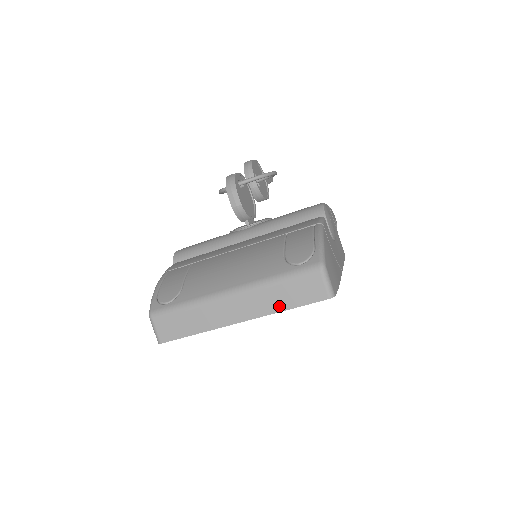
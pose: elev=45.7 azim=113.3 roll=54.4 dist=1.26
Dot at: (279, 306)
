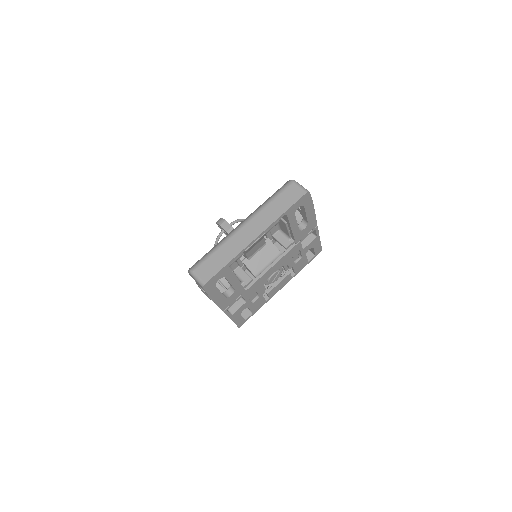
Dot at: (278, 214)
